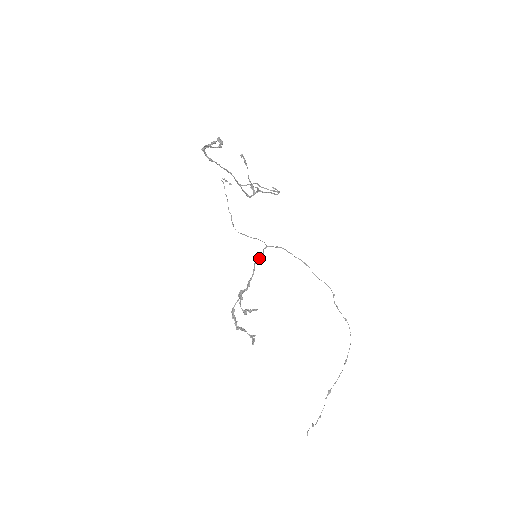
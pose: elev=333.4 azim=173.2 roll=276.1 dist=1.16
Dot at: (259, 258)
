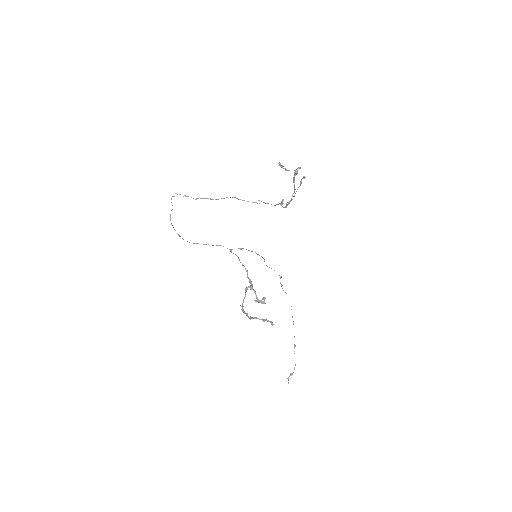
Dot at: (239, 259)
